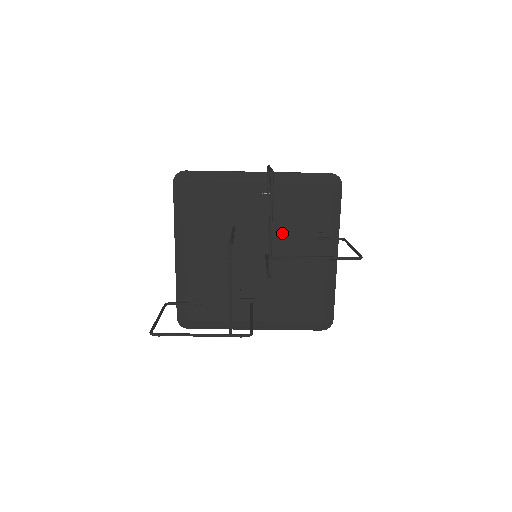
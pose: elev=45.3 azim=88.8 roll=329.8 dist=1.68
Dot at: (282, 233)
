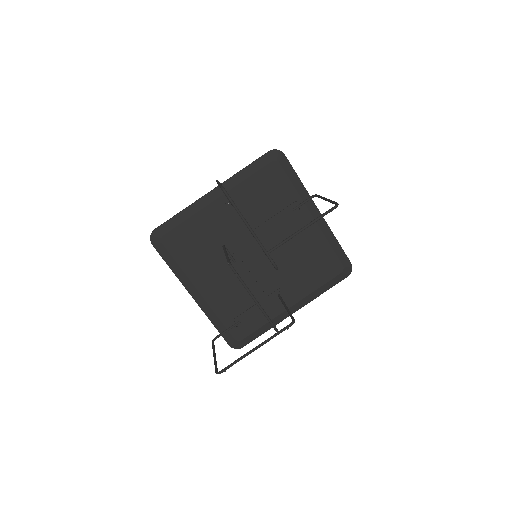
Dot at: (264, 224)
